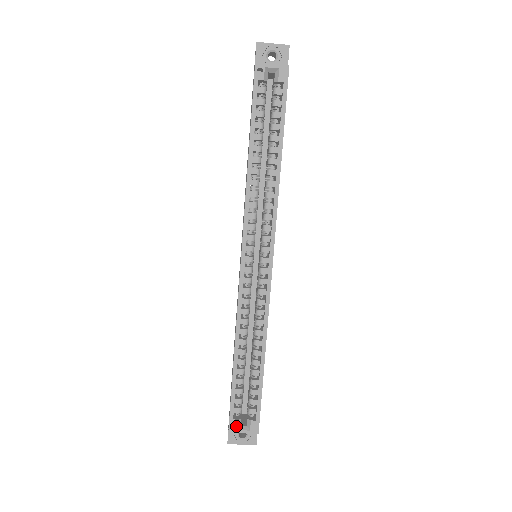
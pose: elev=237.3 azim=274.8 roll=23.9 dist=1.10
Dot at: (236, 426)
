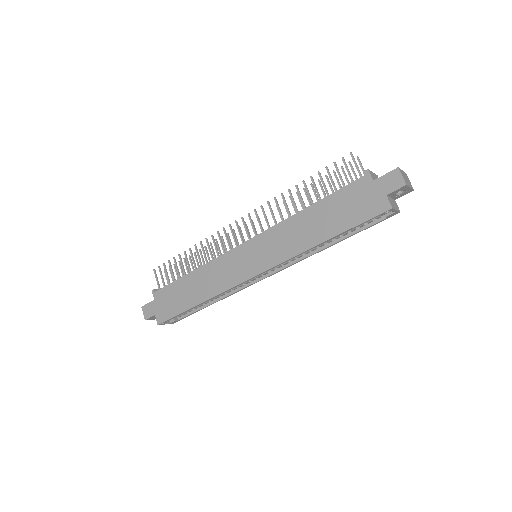
Dot at: (165, 323)
